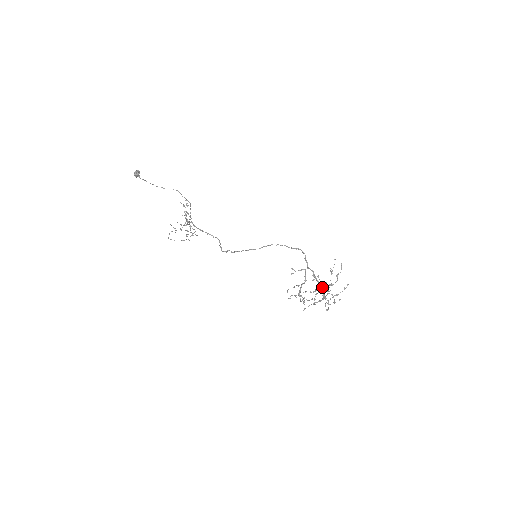
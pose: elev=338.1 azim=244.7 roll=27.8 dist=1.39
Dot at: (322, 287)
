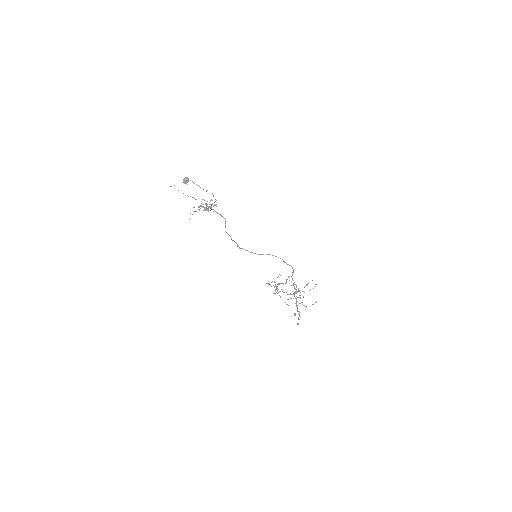
Dot at: occluded
